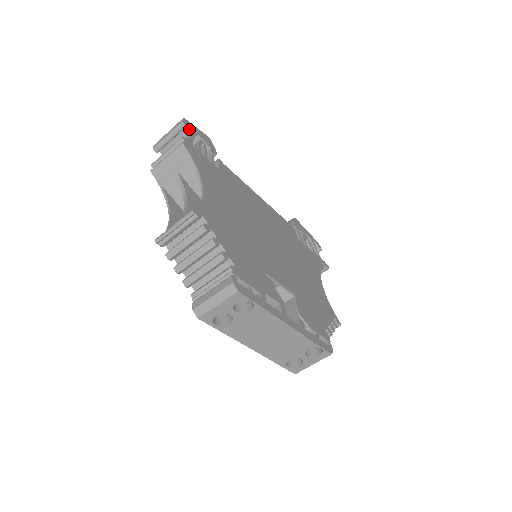
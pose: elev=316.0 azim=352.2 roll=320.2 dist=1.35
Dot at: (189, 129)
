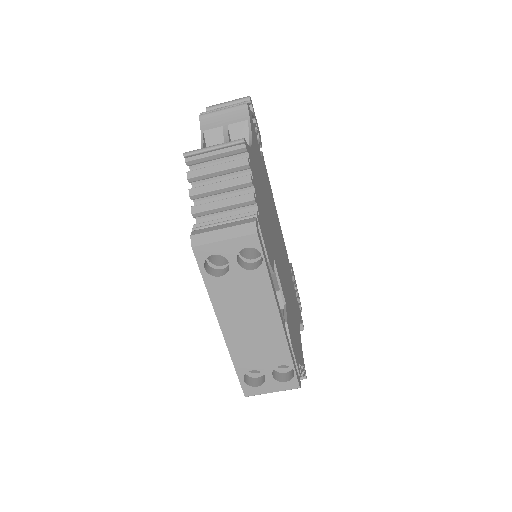
Dot at: (250, 109)
